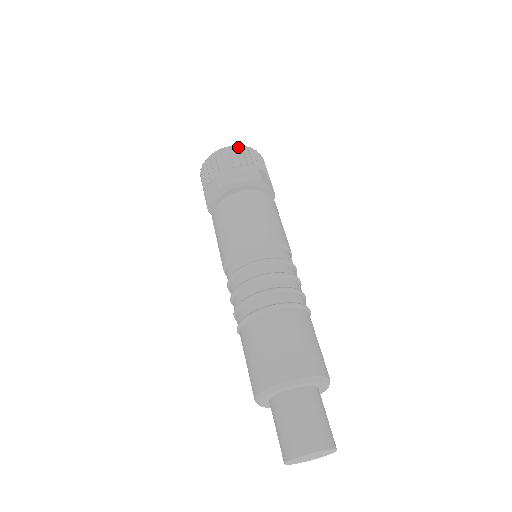
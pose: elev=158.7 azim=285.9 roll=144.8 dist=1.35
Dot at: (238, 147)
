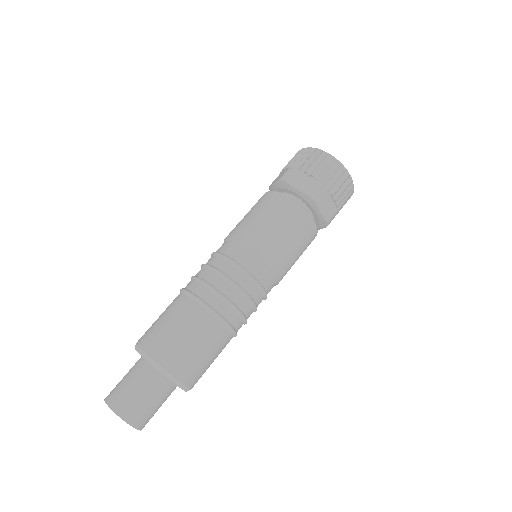
Dot at: (332, 159)
